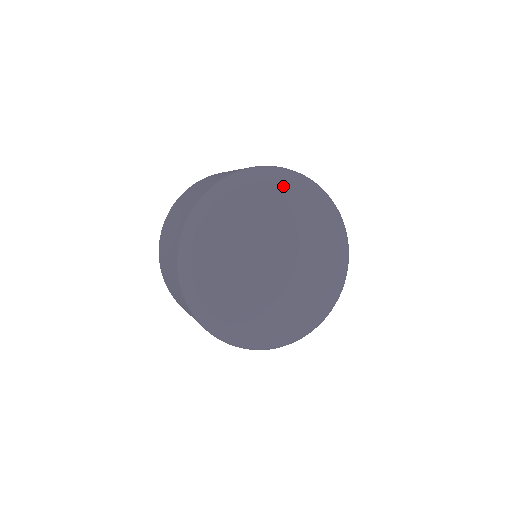
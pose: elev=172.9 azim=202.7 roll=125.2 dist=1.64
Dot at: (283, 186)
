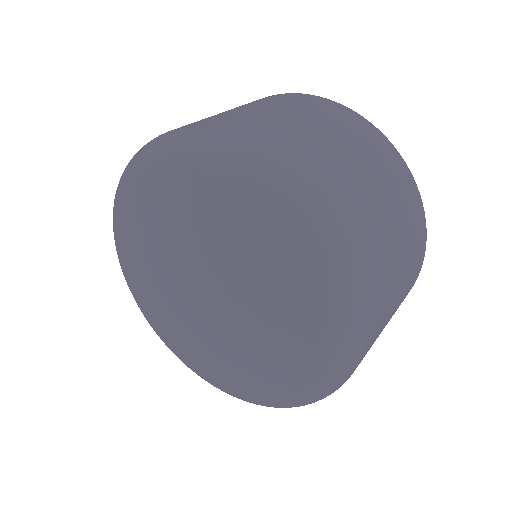
Dot at: (135, 189)
